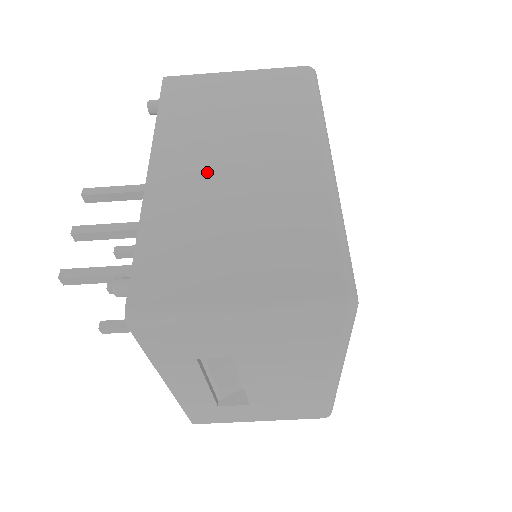
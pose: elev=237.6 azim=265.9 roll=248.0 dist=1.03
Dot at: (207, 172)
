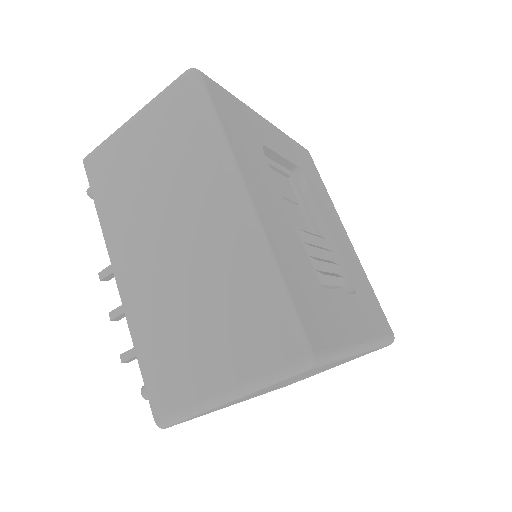
Dot at: (155, 263)
